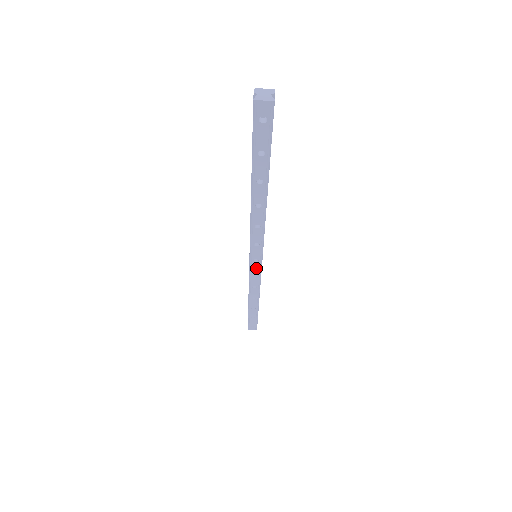
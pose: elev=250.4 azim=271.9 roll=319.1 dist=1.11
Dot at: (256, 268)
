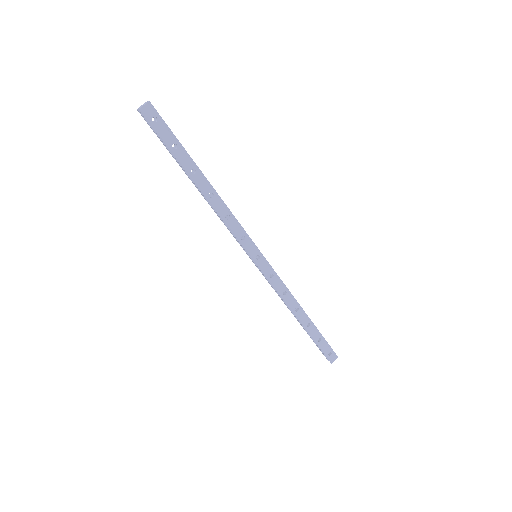
Dot at: (266, 267)
